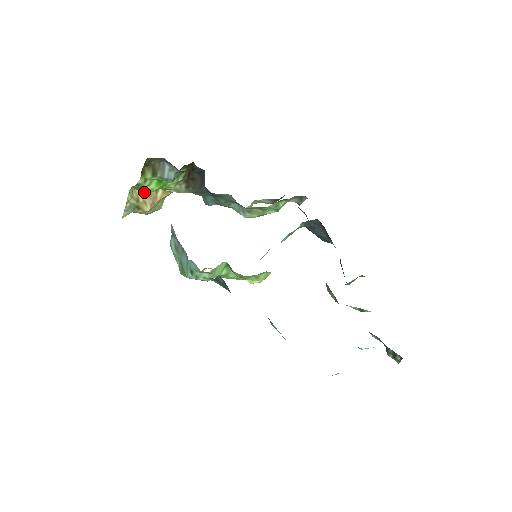
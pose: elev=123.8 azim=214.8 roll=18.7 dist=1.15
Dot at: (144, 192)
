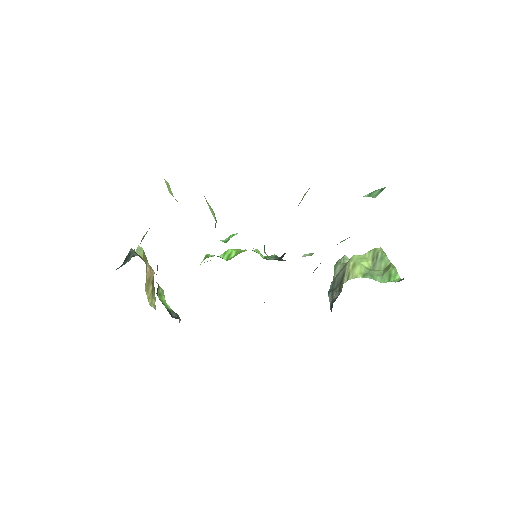
Dot at: (147, 289)
